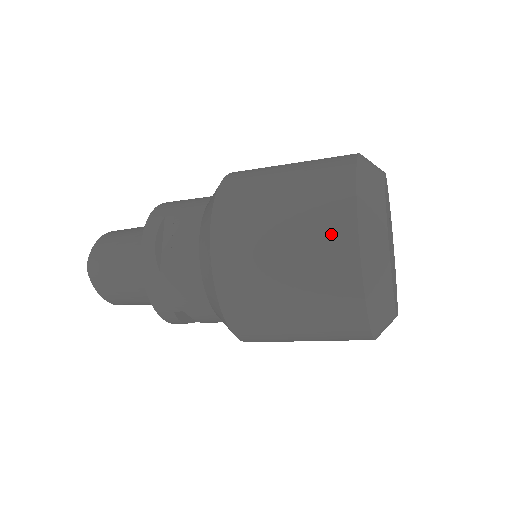
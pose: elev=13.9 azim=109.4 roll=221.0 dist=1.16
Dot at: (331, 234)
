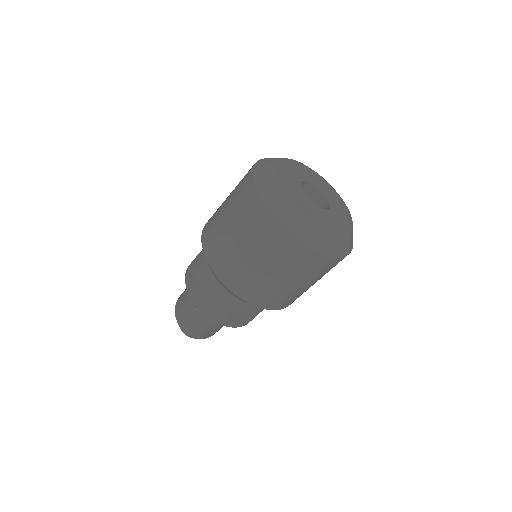
Dot at: occluded
